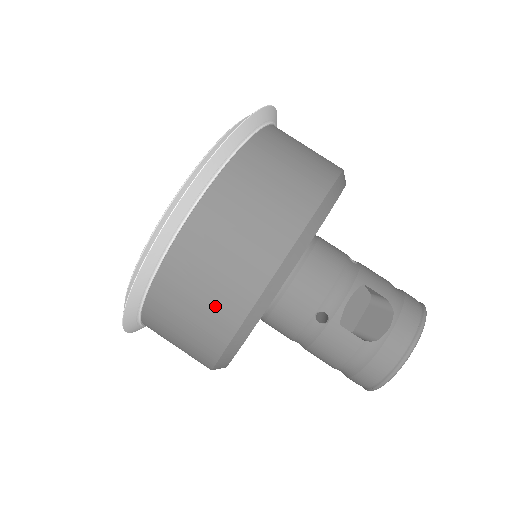
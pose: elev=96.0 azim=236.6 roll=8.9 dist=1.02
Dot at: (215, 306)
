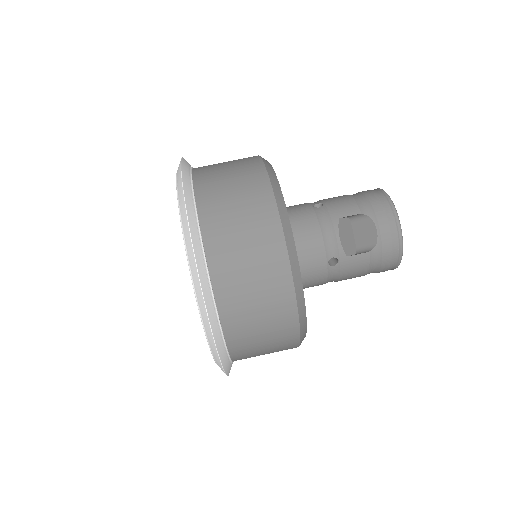
Dot at: (275, 325)
